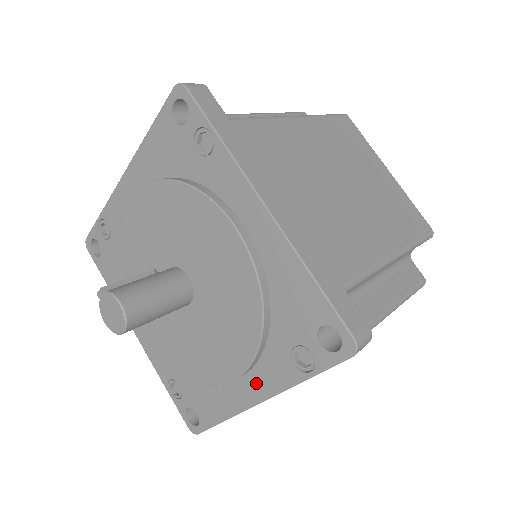
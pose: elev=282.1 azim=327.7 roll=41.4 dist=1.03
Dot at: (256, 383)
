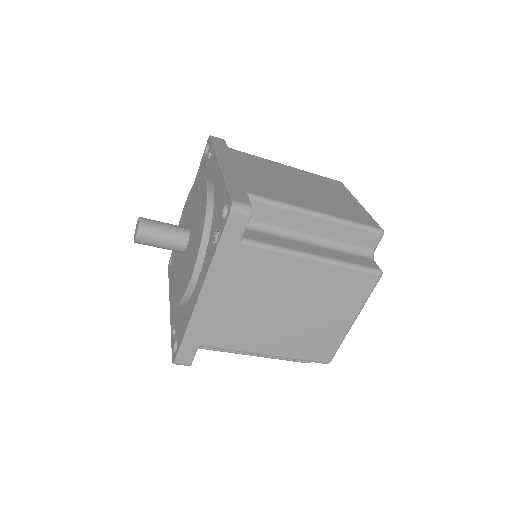
Dot at: (201, 279)
